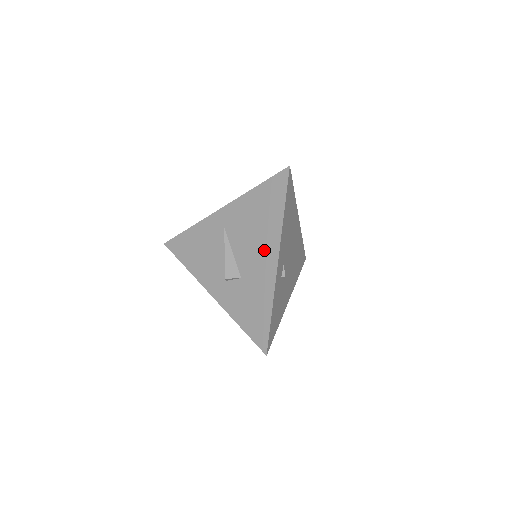
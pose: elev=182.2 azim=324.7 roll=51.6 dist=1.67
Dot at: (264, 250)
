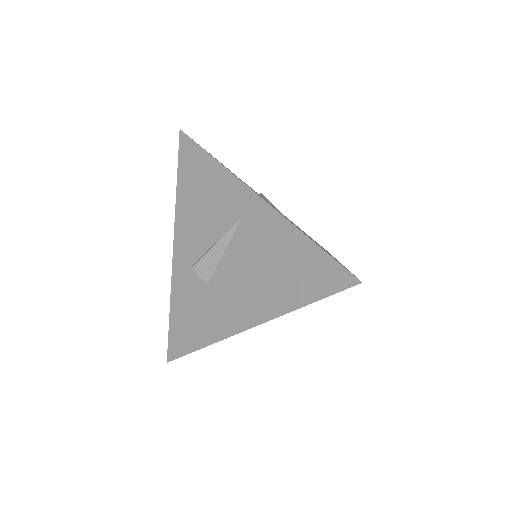
Dot at: (248, 301)
